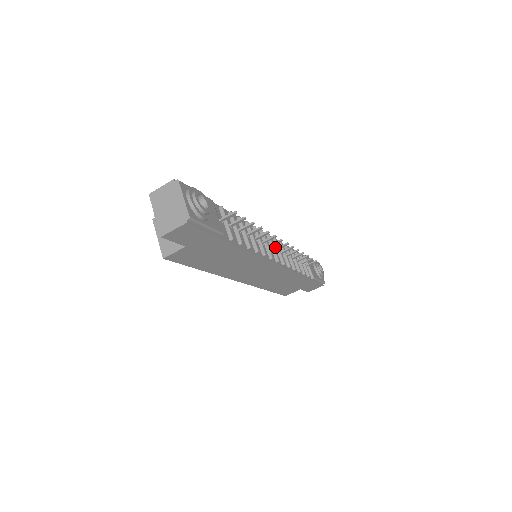
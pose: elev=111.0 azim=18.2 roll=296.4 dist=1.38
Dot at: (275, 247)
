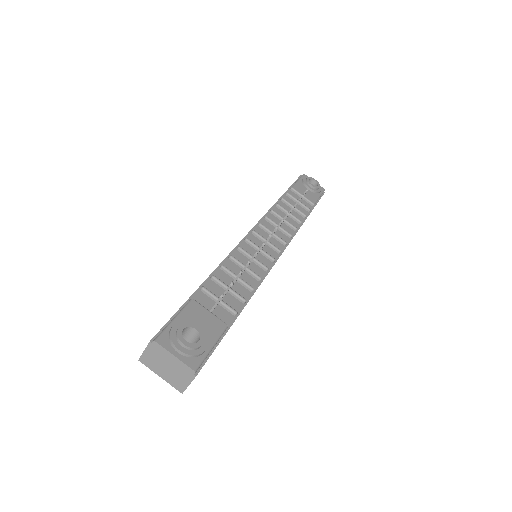
Dot at: (266, 233)
